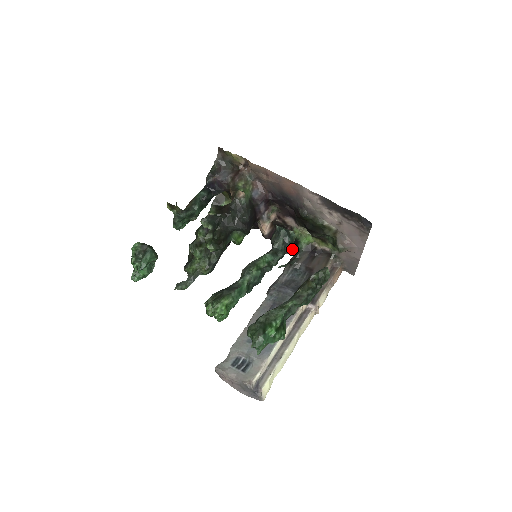
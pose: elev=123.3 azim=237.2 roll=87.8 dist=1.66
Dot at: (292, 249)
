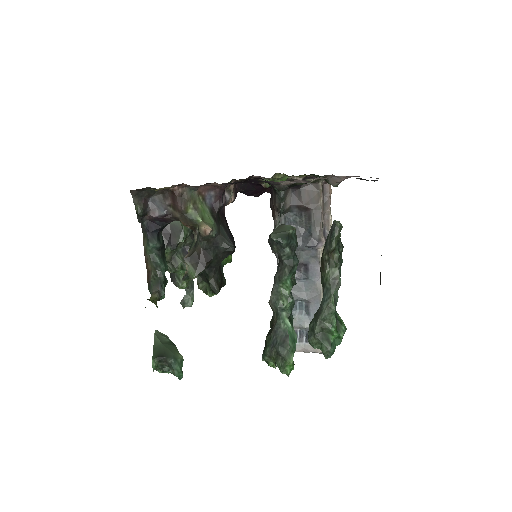
Dot at: (265, 188)
